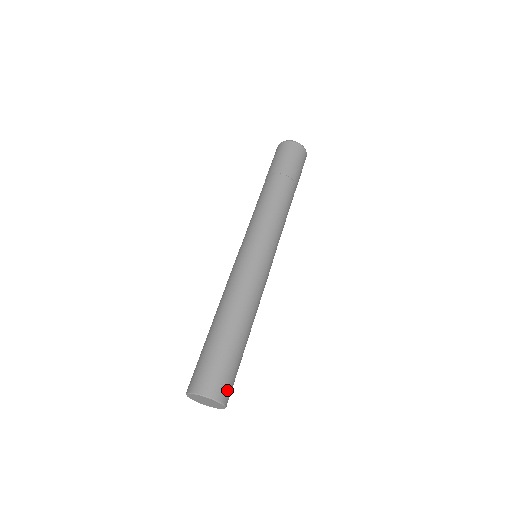
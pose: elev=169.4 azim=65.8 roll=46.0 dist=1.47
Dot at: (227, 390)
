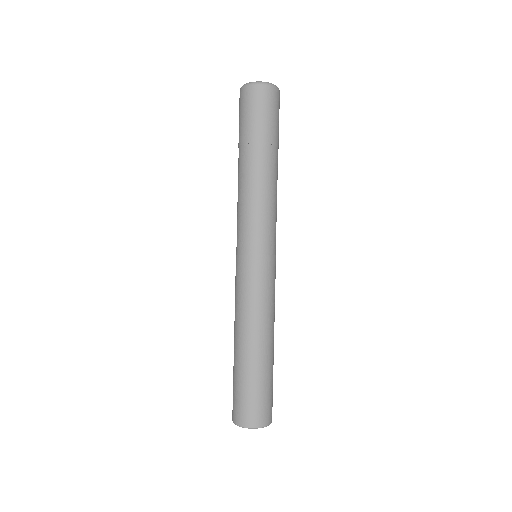
Dot at: occluded
